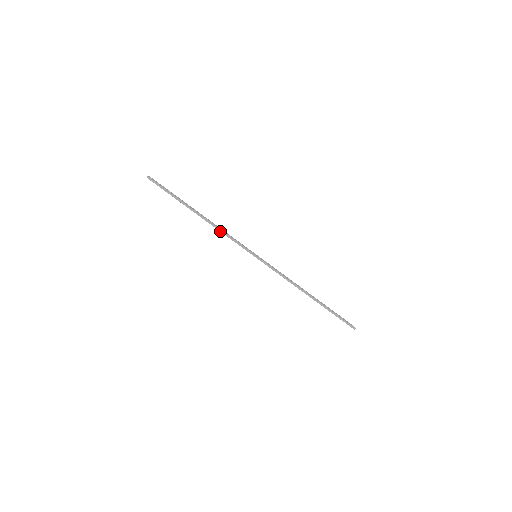
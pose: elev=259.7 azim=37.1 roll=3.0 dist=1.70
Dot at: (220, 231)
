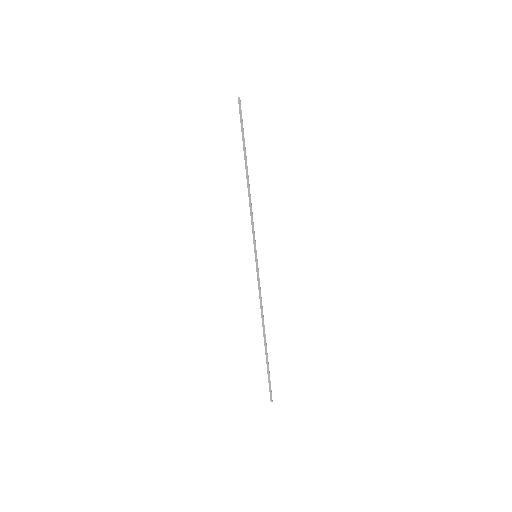
Dot at: (250, 204)
